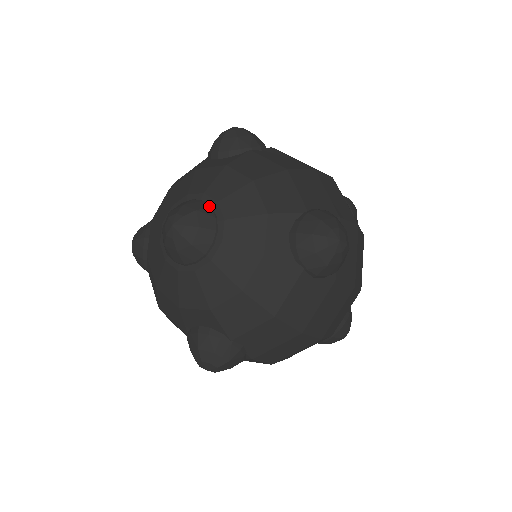
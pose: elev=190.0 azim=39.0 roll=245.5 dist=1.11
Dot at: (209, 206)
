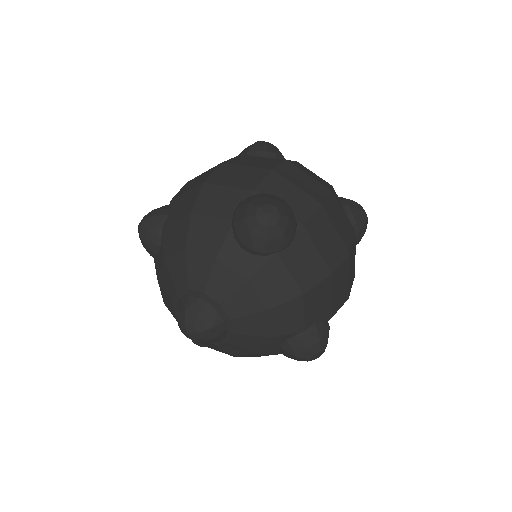
Dot at: (188, 296)
